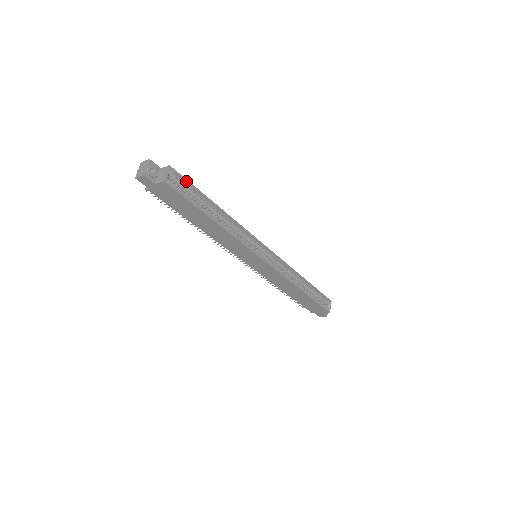
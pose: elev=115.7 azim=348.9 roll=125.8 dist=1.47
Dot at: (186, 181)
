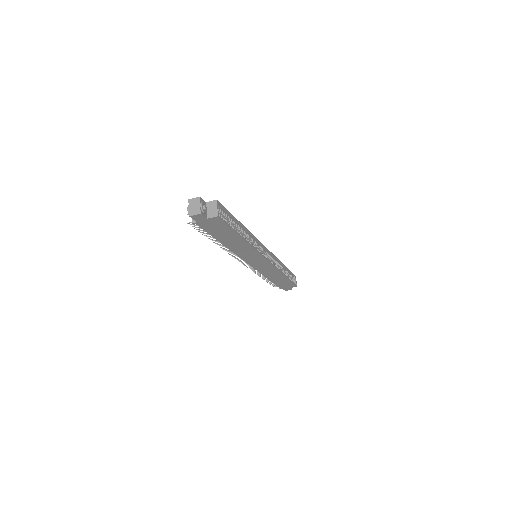
Dot at: (225, 210)
